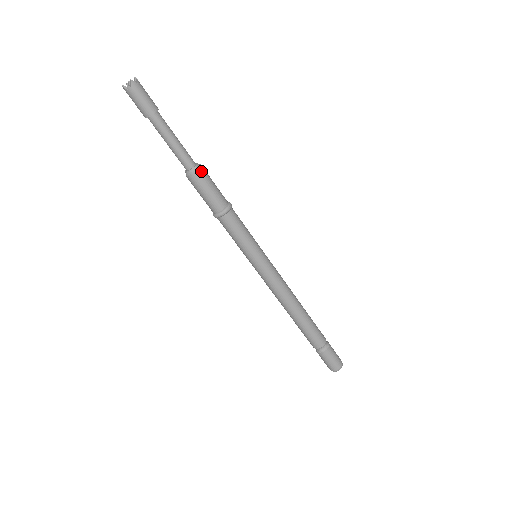
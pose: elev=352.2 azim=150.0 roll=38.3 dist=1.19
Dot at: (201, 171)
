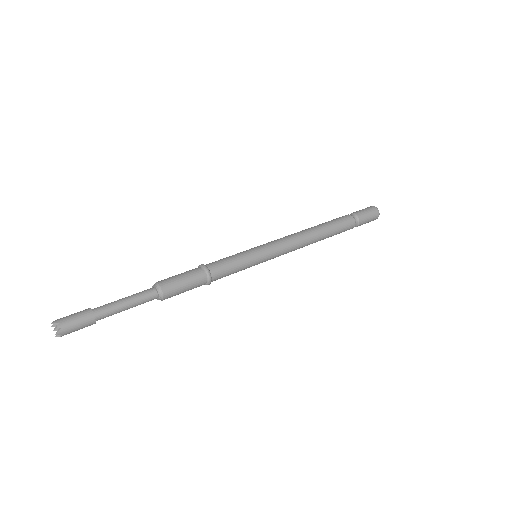
Dot at: (166, 292)
